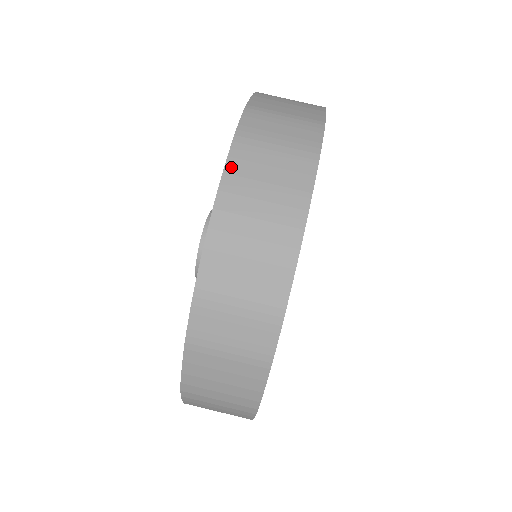
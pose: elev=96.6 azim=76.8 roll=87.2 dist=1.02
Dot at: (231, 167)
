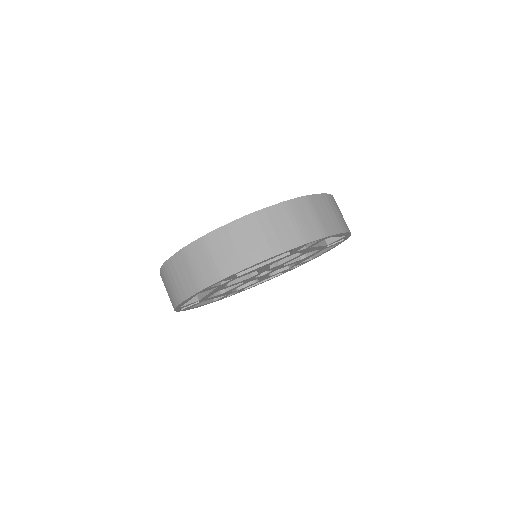
Dot at: (269, 210)
